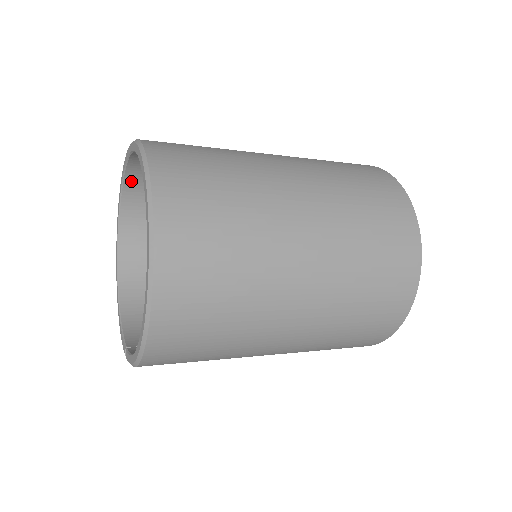
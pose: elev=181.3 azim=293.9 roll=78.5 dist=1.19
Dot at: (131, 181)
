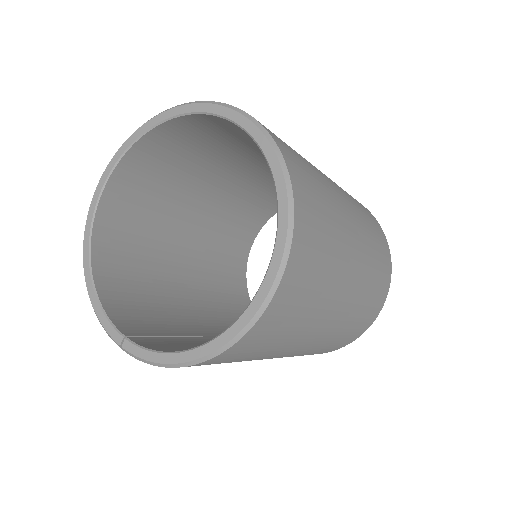
Dot at: (157, 133)
